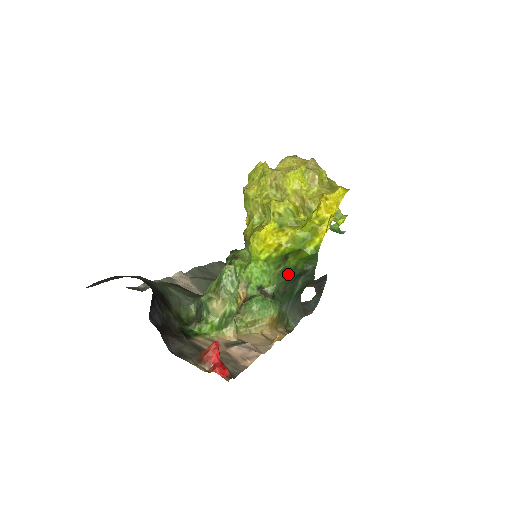
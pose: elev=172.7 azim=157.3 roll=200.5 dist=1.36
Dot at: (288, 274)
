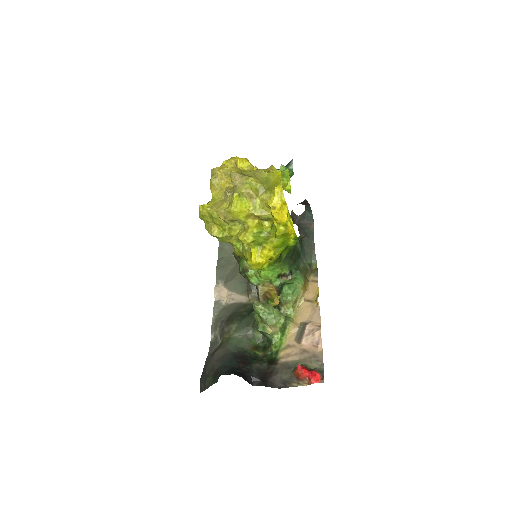
Dot at: (289, 256)
